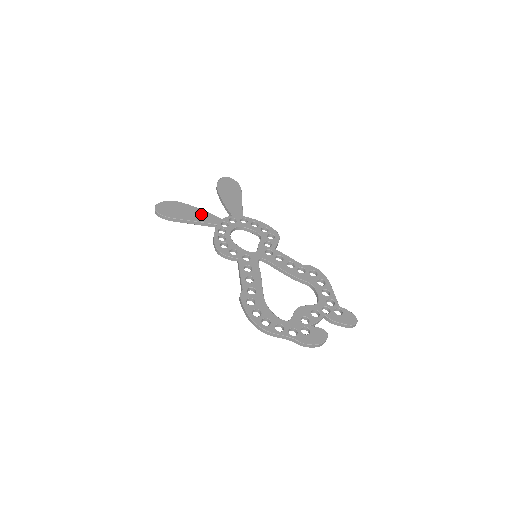
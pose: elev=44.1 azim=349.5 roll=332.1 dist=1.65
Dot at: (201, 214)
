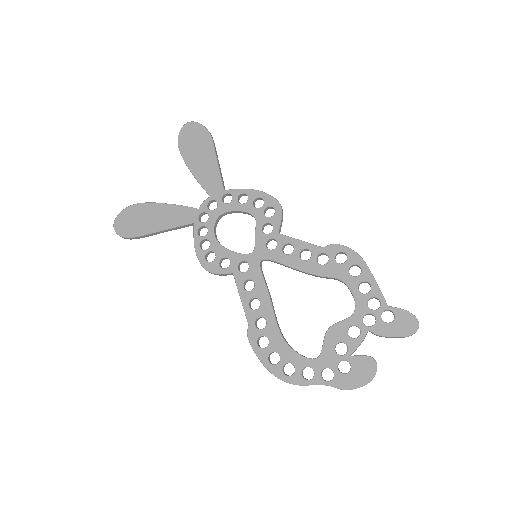
Dot at: (170, 213)
